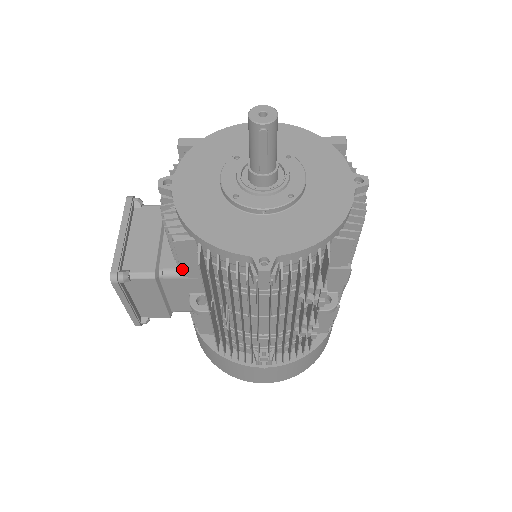
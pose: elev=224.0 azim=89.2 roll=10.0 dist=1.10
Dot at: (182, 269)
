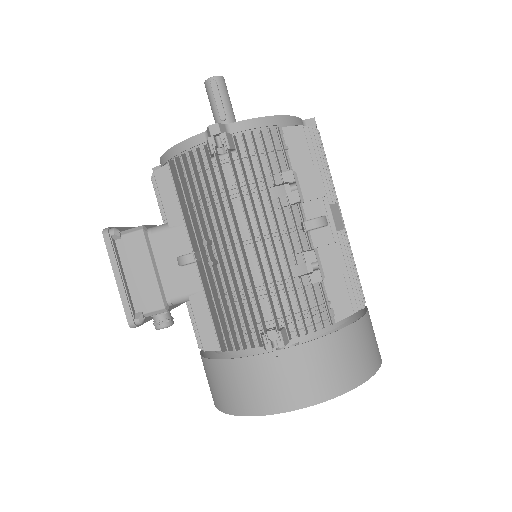
Dot at: (166, 213)
